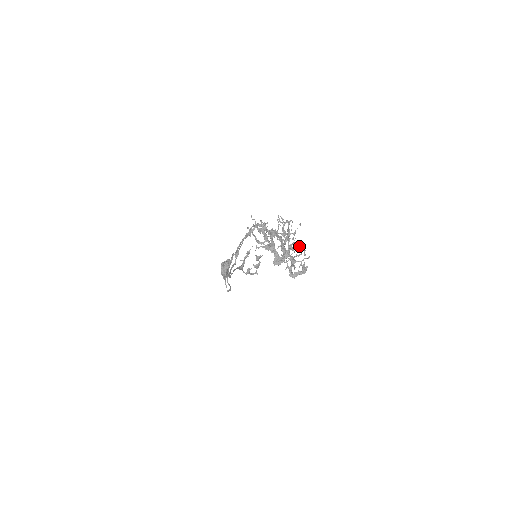
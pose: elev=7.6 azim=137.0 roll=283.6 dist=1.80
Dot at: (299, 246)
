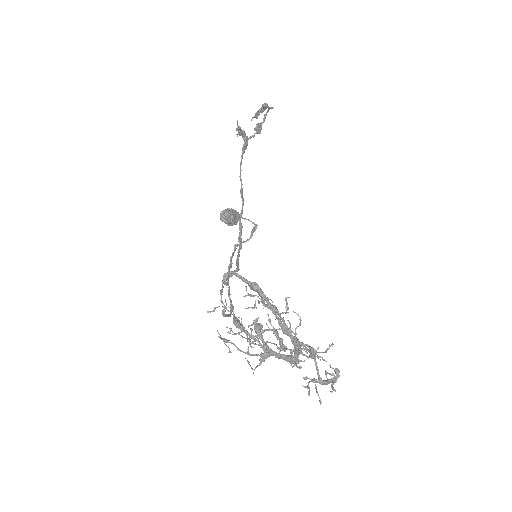
Dot at: occluded
